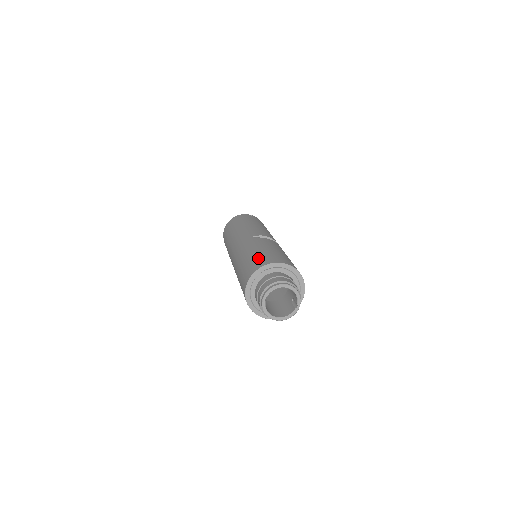
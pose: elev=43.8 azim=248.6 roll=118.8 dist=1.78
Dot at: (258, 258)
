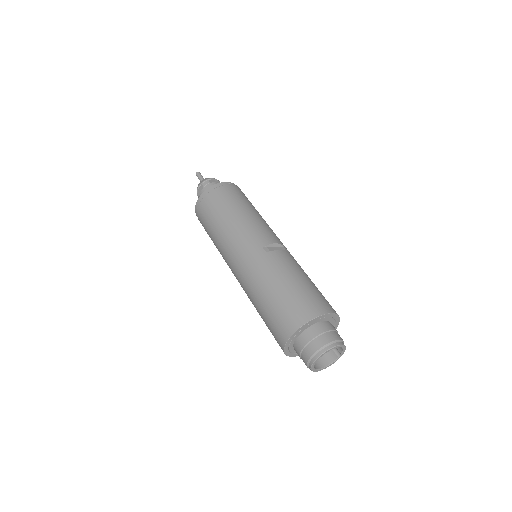
Dot at: (293, 303)
